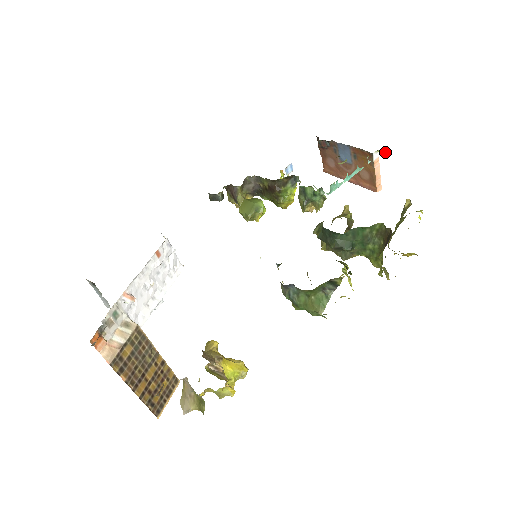
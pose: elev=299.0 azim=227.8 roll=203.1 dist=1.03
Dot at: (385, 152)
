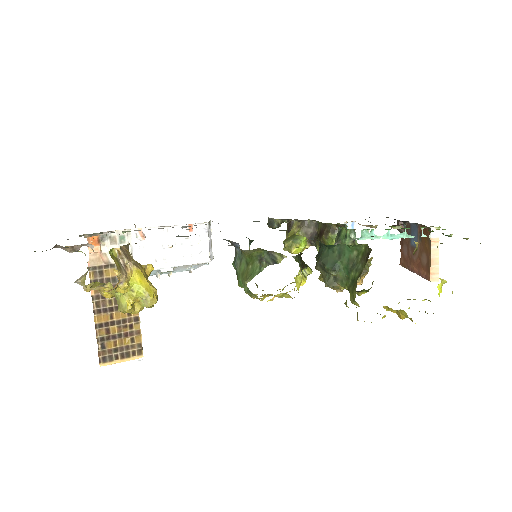
Dot at: occluded
